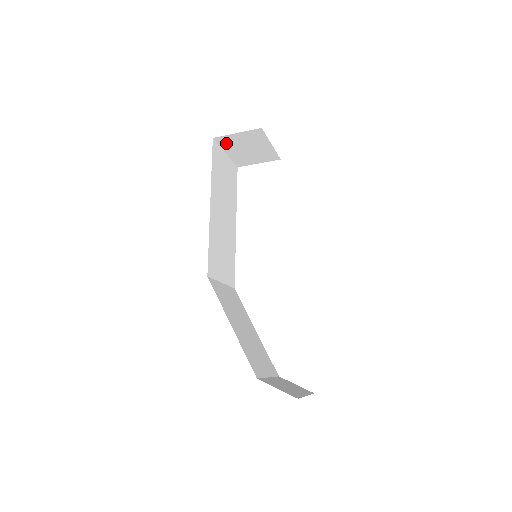
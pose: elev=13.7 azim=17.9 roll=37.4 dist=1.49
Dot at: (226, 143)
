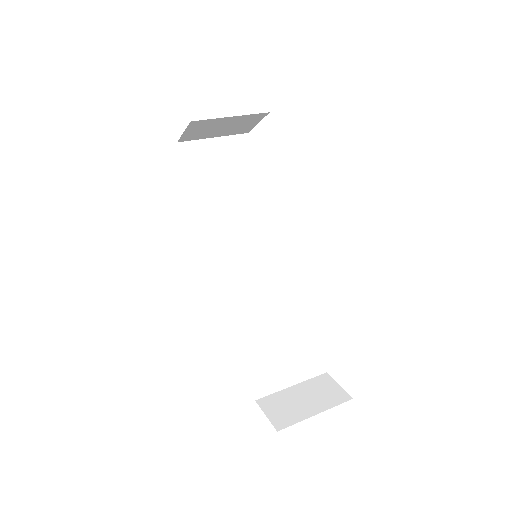
Dot at: (195, 137)
